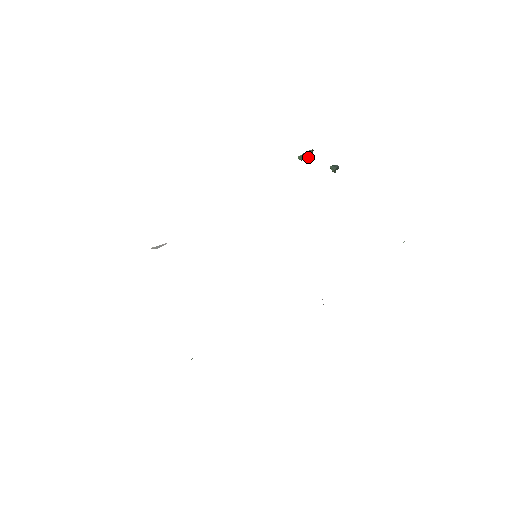
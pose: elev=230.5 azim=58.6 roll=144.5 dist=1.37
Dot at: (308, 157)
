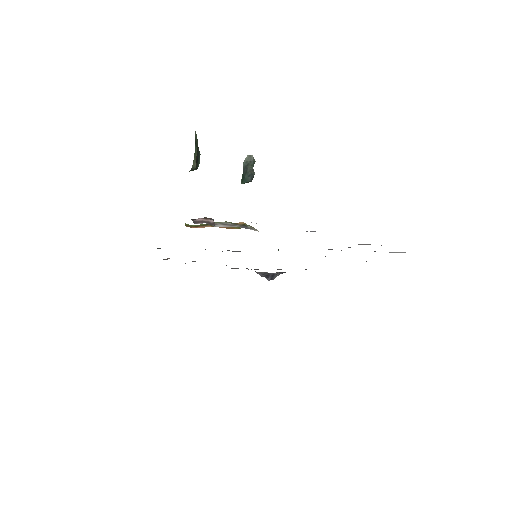
Dot at: (198, 155)
